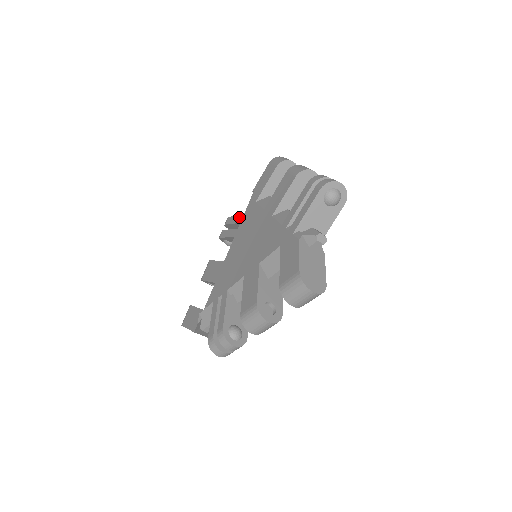
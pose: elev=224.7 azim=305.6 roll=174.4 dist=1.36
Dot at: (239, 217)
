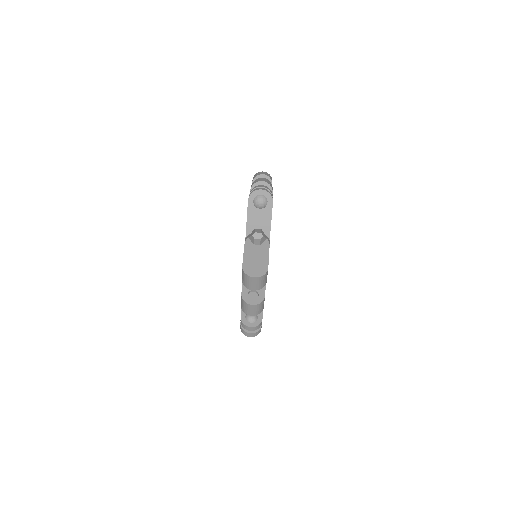
Dot at: occluded
